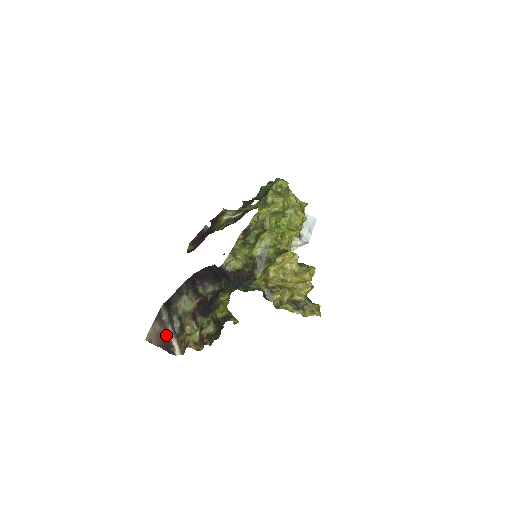
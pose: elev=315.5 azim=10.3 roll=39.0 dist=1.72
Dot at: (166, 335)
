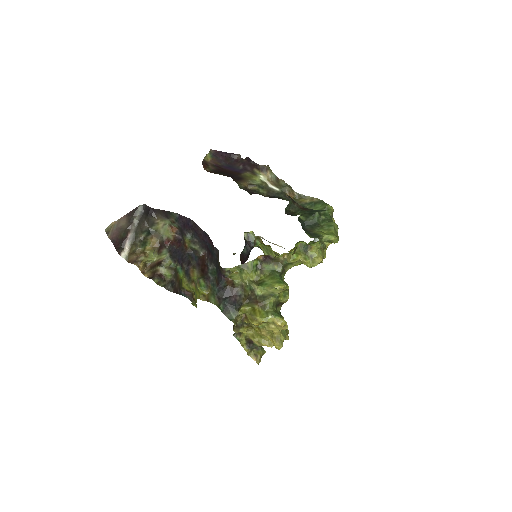
Dot at: (125, 233)
